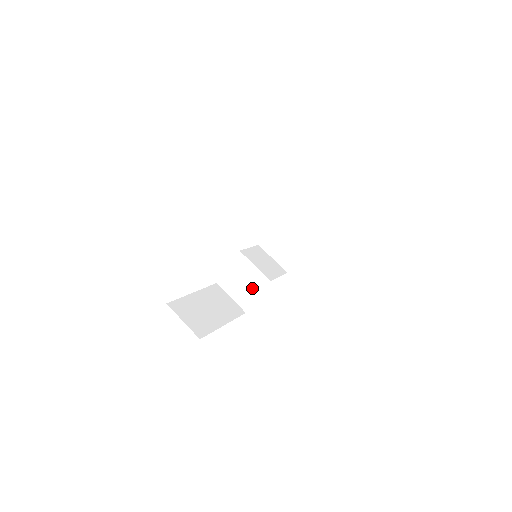
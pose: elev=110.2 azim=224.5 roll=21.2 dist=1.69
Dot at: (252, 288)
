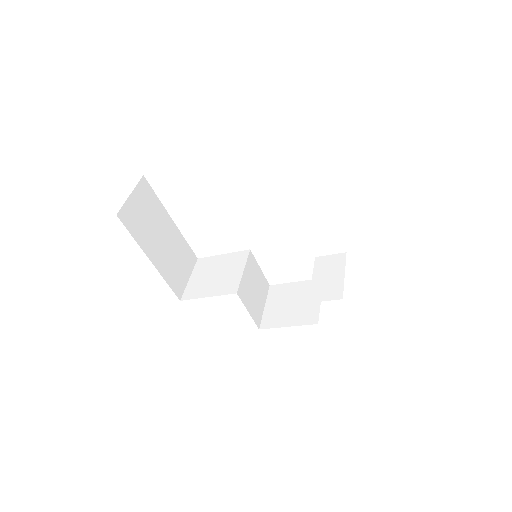
Dot at: (215, 285)
